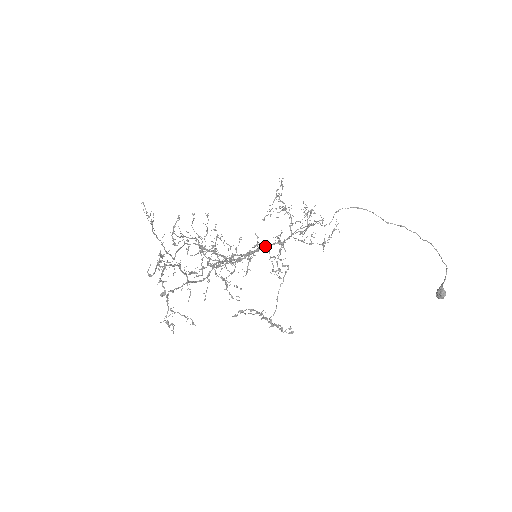
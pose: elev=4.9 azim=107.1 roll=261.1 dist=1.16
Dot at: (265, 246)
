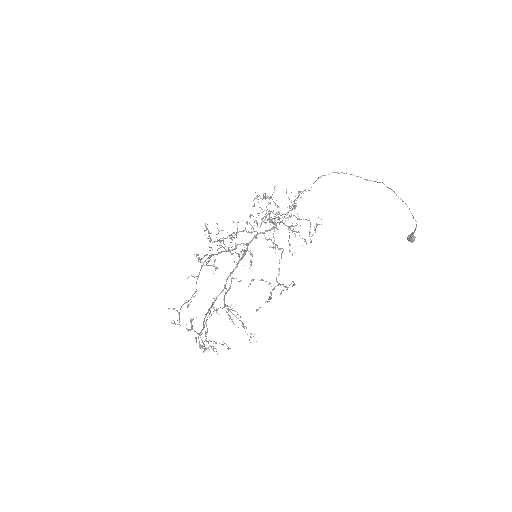
Dot at: (260, 233)
